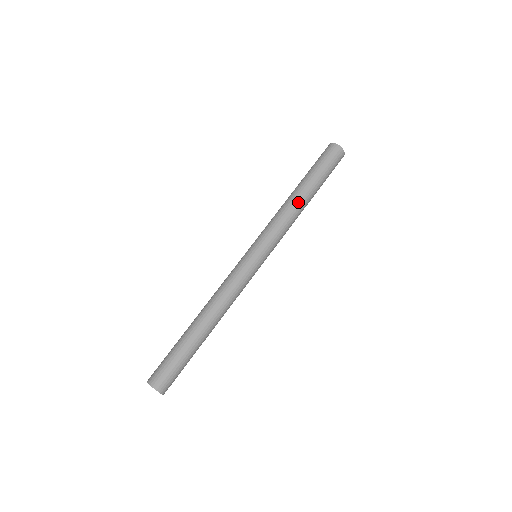
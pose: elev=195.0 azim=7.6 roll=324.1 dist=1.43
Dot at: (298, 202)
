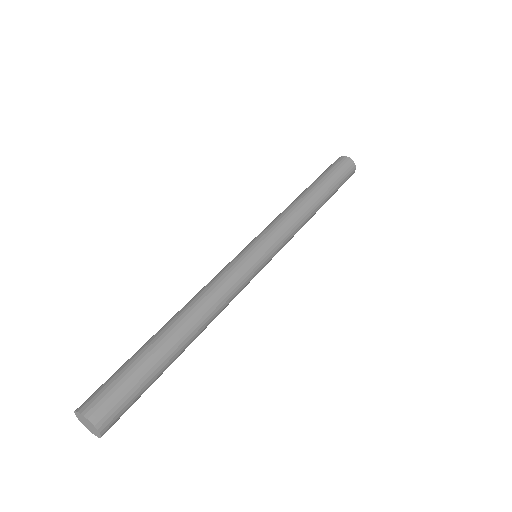
Dot at: (314, 212)
